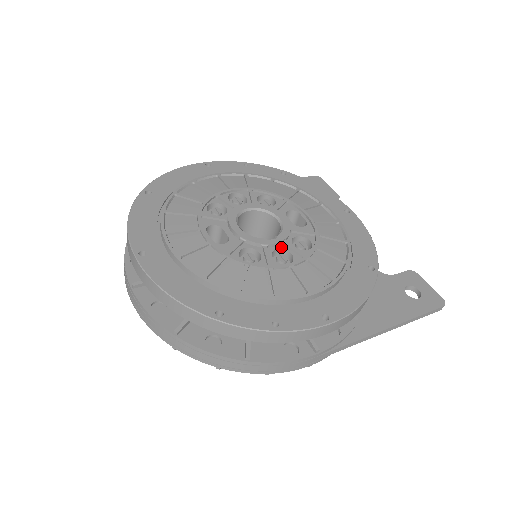
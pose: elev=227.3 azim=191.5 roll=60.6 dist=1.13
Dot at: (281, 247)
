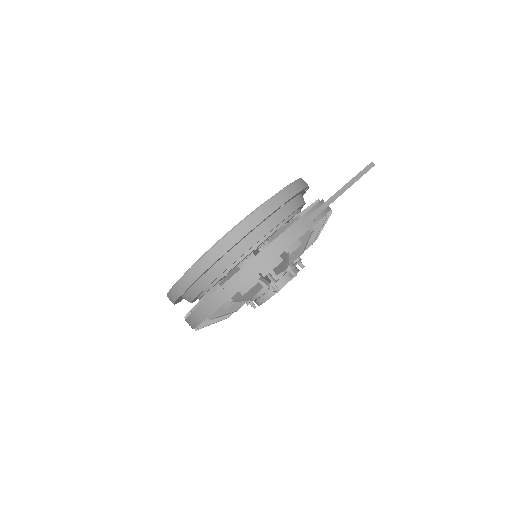
Dot at: occluded
